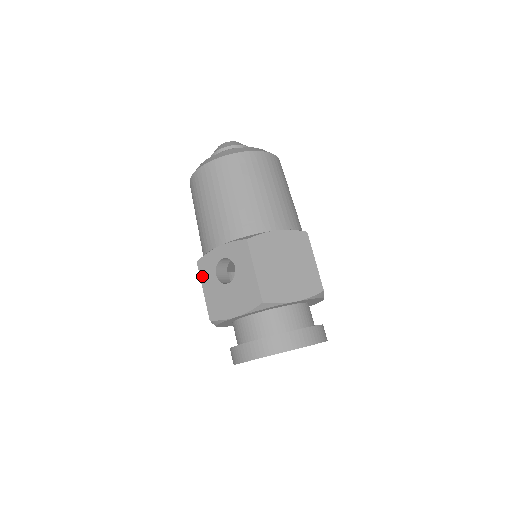
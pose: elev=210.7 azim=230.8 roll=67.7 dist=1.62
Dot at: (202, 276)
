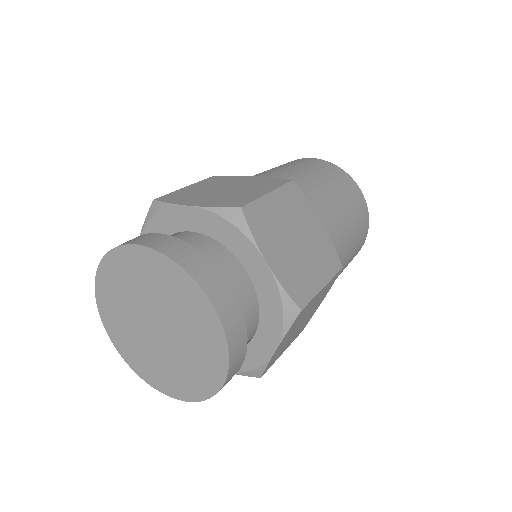
Dot at: occluded
